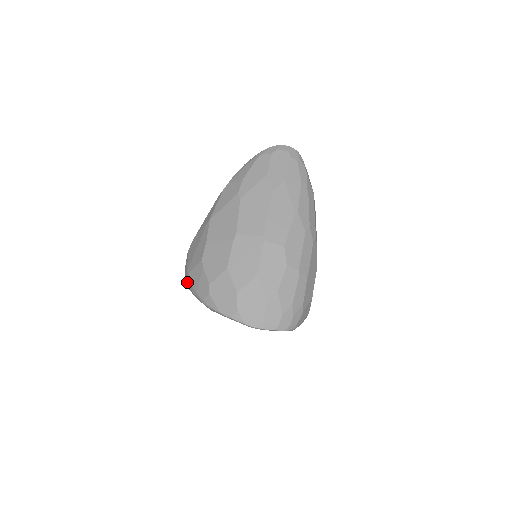
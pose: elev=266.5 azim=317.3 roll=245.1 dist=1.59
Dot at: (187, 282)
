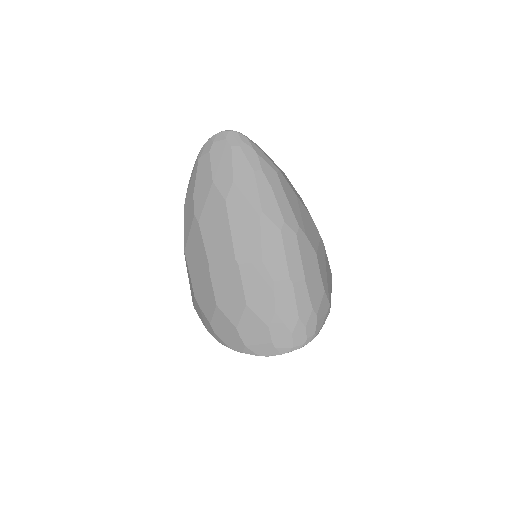
Dot at: occluded
